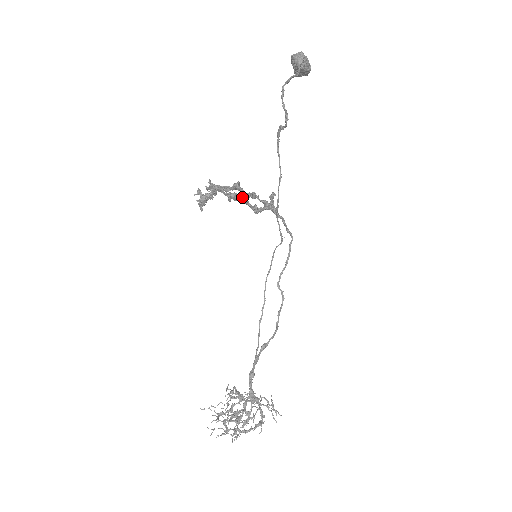
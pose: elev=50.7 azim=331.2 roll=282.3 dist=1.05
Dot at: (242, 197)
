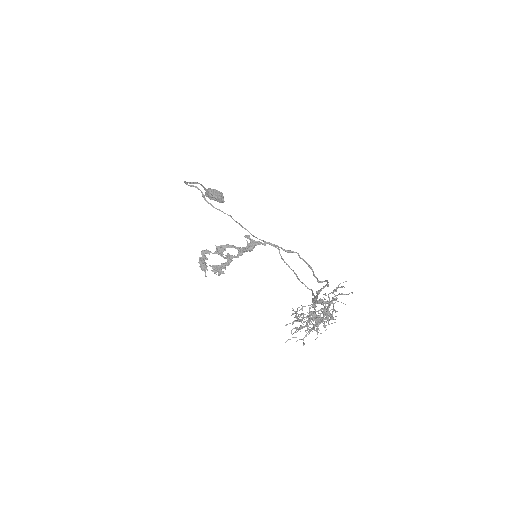
Dot at: (223, 245)
